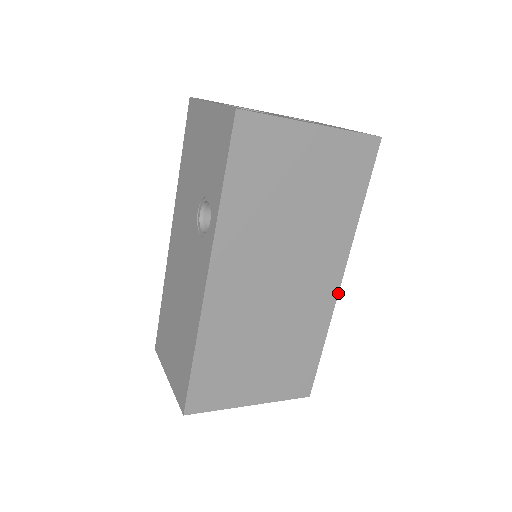
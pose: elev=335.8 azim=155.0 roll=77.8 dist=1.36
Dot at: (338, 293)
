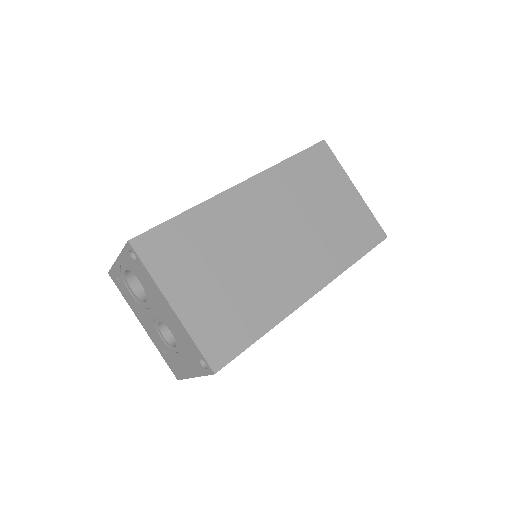
Dot at: occluded
